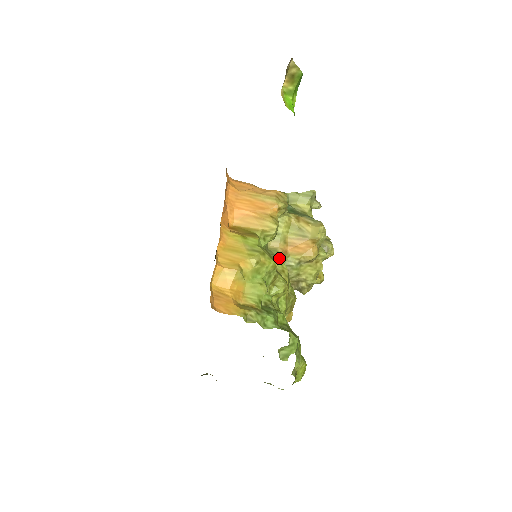
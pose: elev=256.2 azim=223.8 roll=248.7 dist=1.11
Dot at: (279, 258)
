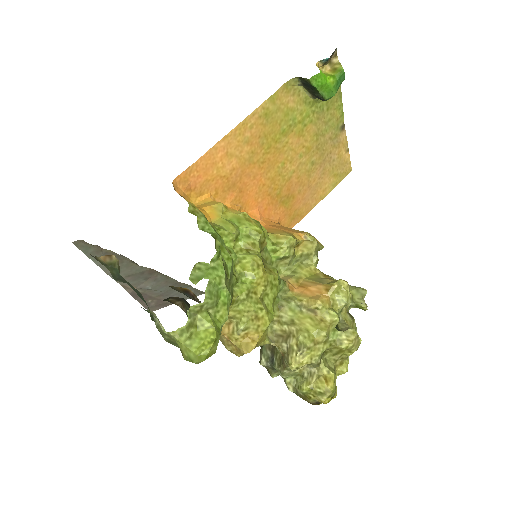
Dot at: (278, 273)
